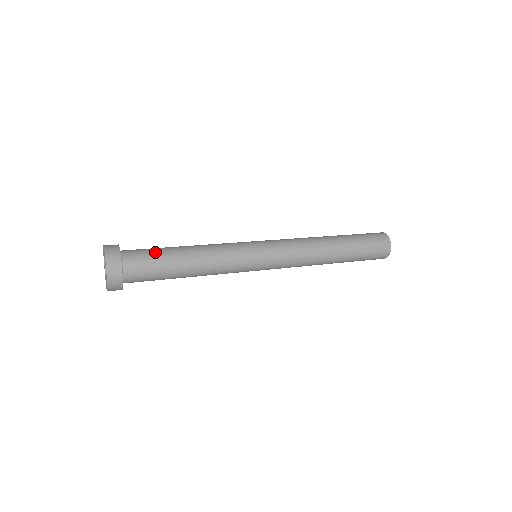
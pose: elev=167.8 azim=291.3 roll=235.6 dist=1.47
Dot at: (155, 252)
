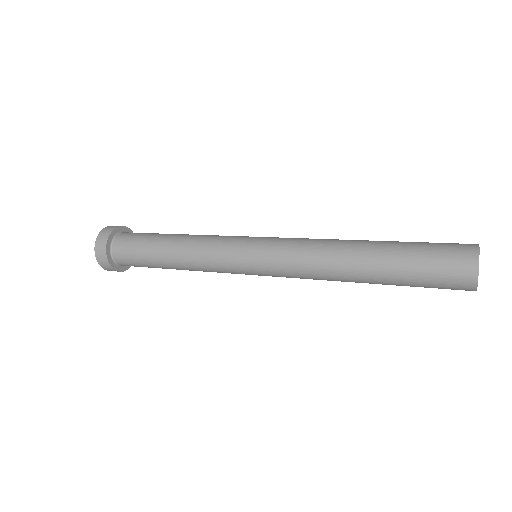
Dot at: (148, 233)
